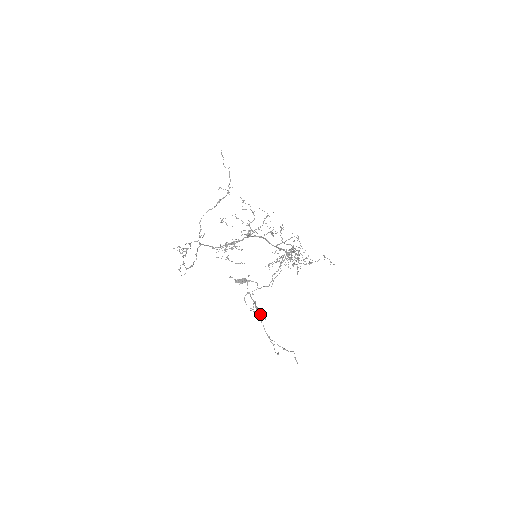
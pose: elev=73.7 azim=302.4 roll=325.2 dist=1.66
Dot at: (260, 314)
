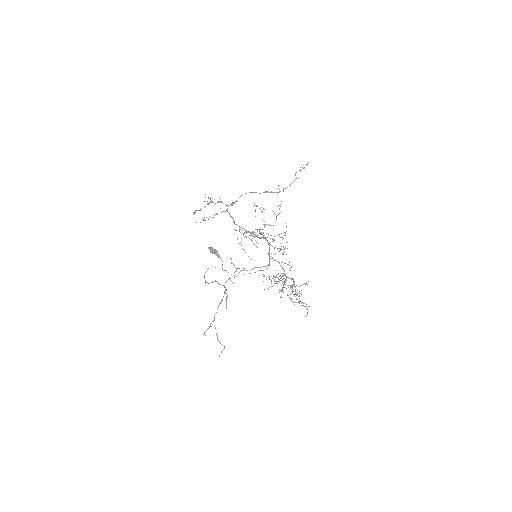
Dot at: occluded
